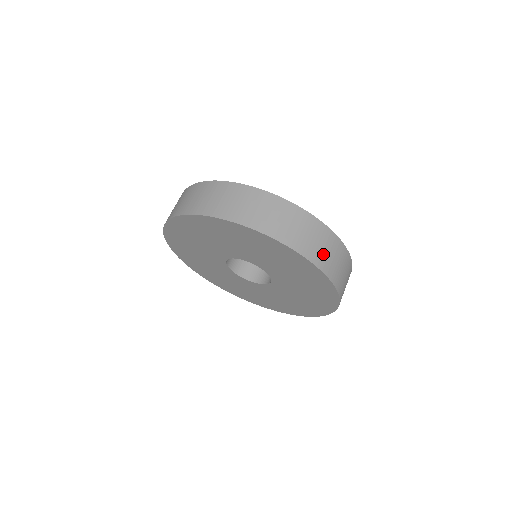
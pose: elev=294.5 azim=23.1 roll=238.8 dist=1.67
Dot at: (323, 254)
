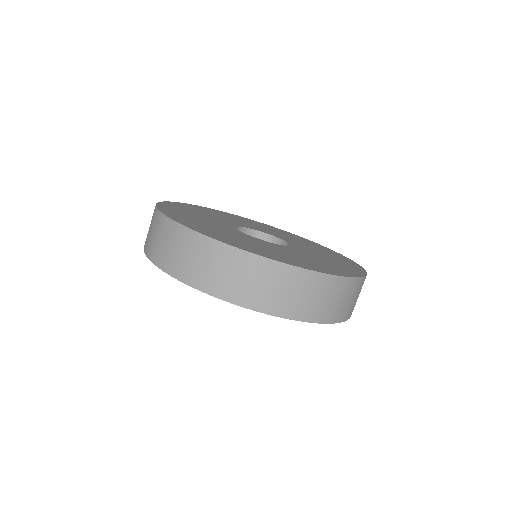
Dot at: (335, 307)
